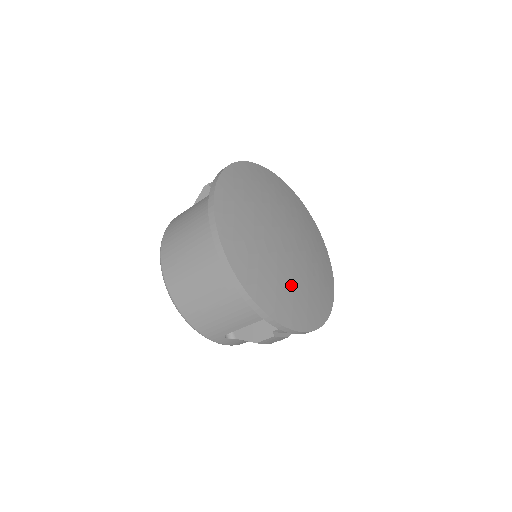
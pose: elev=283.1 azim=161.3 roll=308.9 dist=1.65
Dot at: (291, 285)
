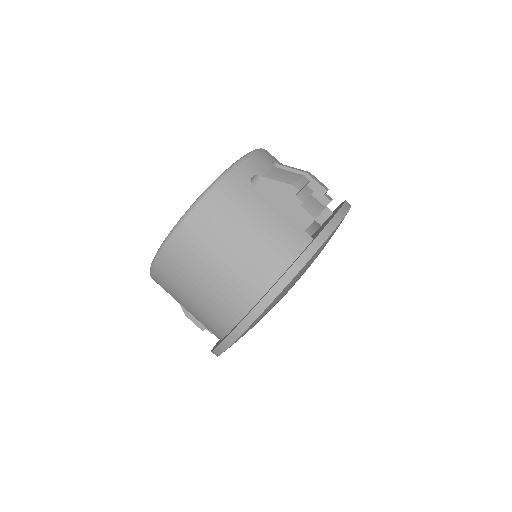
Dot at: occluded
